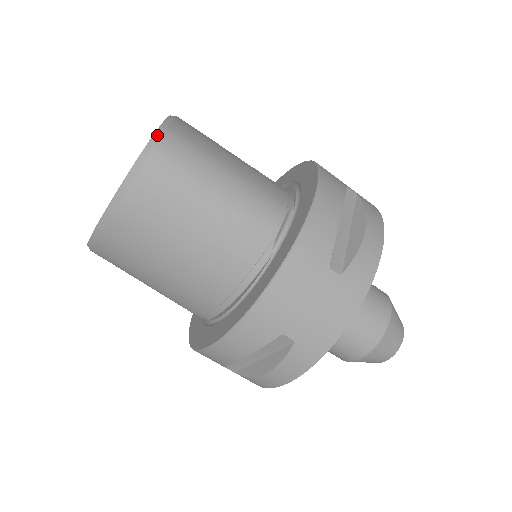
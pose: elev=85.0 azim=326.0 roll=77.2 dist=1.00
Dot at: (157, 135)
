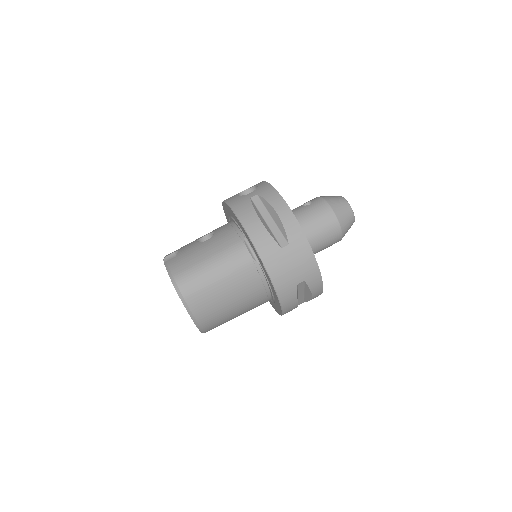
Dot at: (175, 285)
